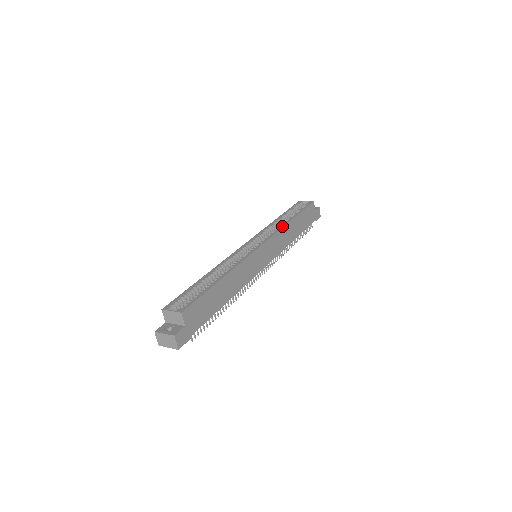
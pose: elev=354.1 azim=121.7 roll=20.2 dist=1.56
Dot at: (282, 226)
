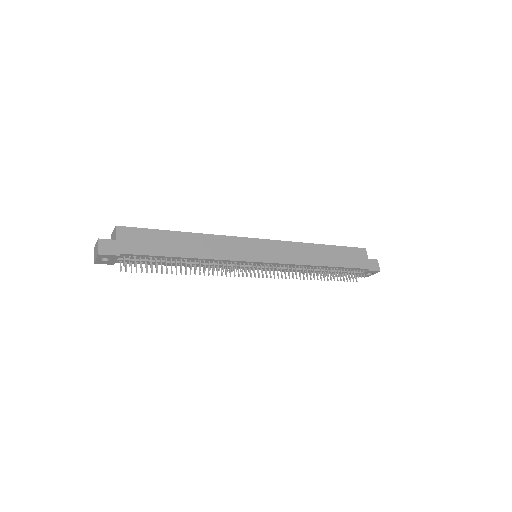
Dot at: (300, 243)
